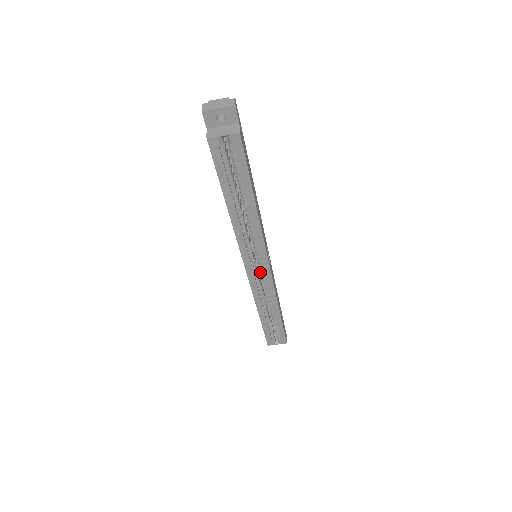
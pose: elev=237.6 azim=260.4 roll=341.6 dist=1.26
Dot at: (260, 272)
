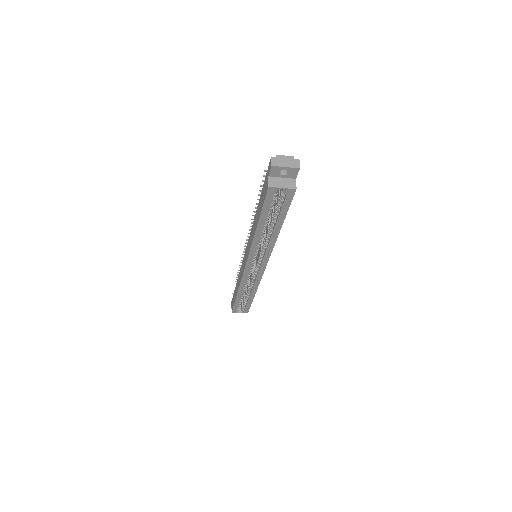
Dot at: occluded
